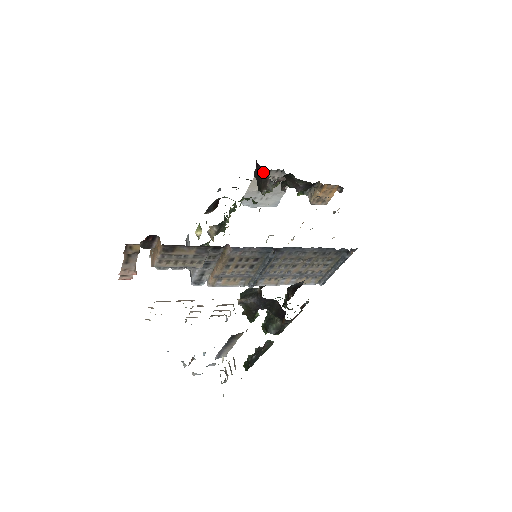
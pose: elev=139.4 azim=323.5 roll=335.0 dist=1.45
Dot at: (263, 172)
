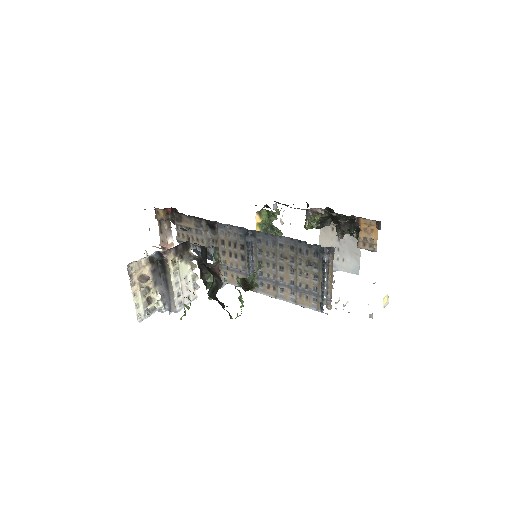
Dot at: occluded
